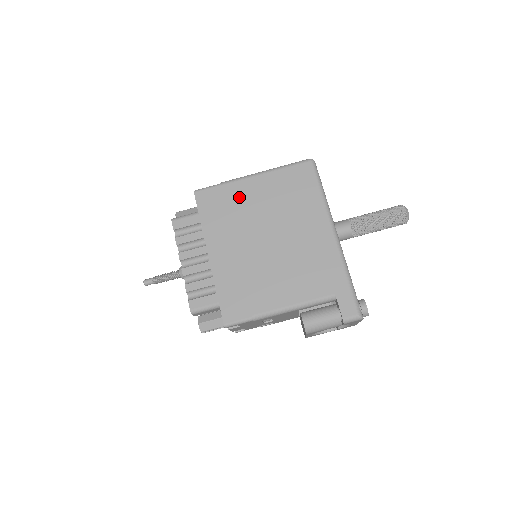
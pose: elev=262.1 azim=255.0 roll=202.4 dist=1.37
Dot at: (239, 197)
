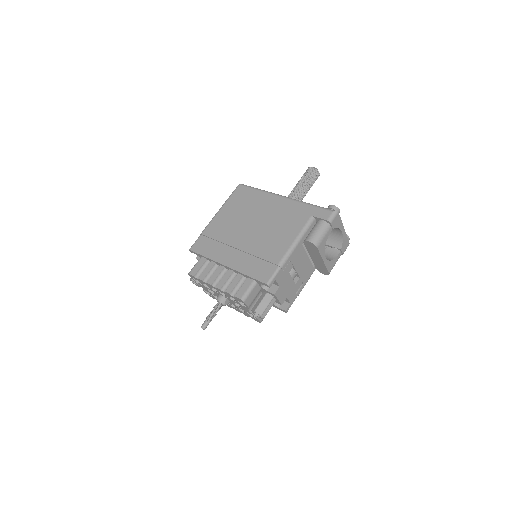
Dot at: (217, 229)
